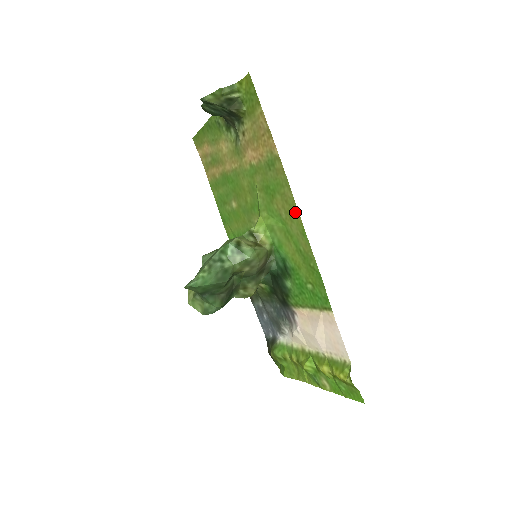
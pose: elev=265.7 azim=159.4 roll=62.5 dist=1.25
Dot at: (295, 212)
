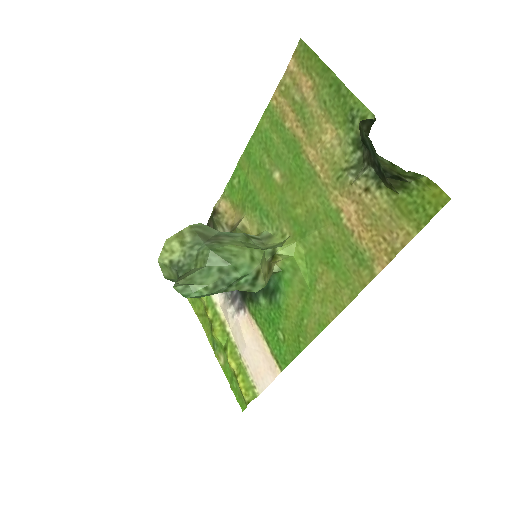
Dot at: (333, 310)
